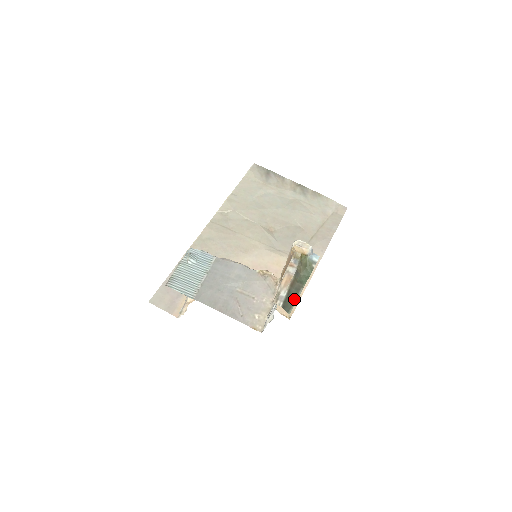
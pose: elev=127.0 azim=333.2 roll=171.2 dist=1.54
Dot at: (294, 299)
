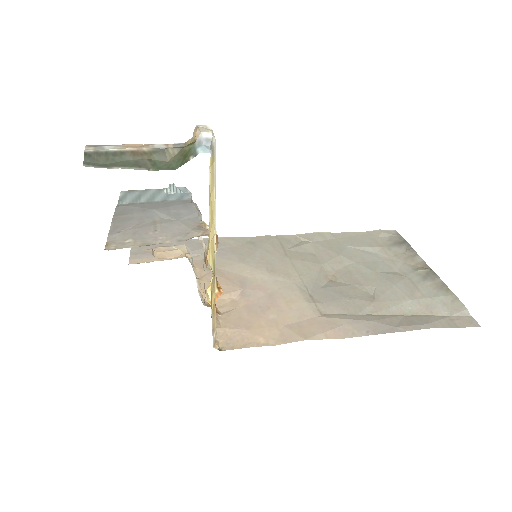
Dot at: (116, 165)
